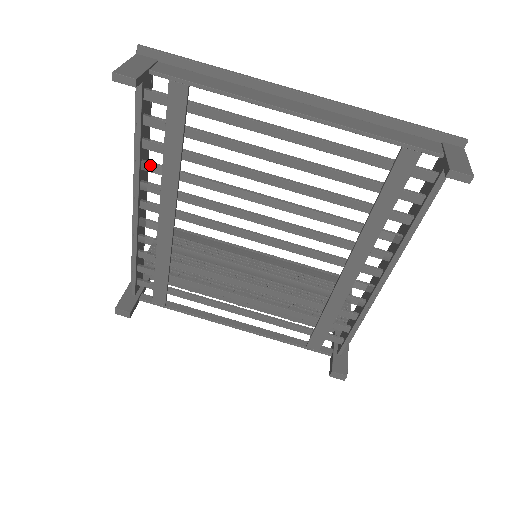
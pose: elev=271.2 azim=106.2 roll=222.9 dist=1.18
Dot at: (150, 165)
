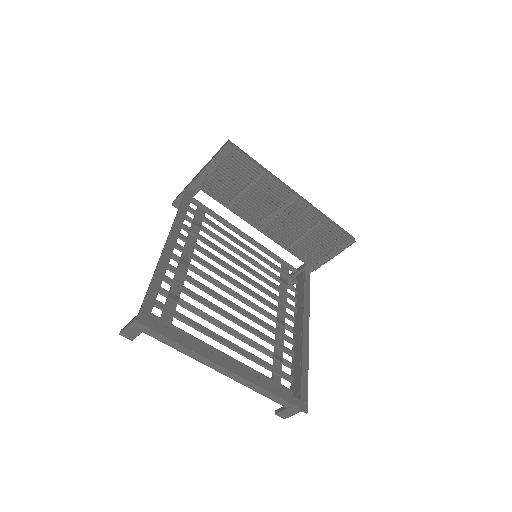
Dot at: (164, 281)
